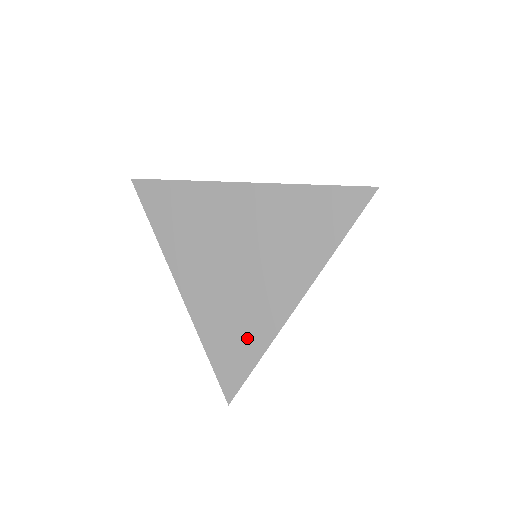
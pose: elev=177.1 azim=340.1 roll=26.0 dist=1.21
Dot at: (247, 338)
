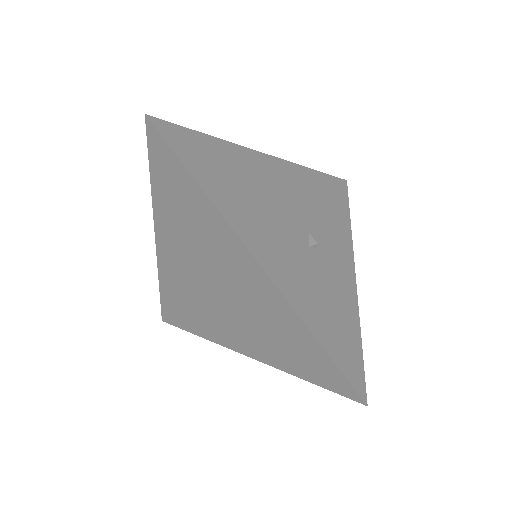
Dot at: (194, 320)
